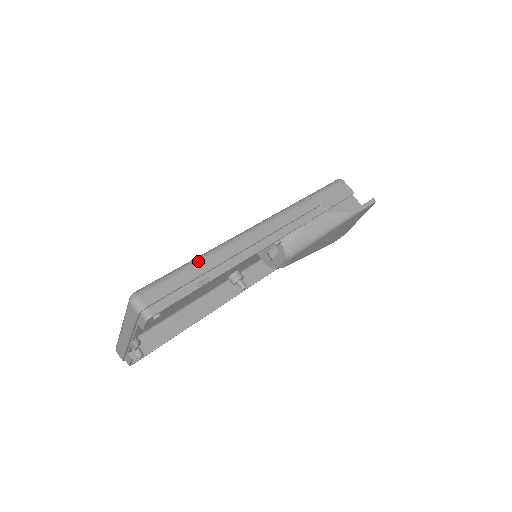
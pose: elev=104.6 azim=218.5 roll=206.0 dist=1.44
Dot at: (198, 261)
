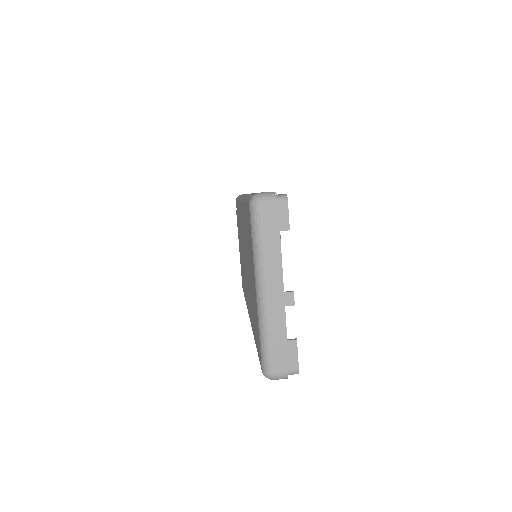
Dot at: occluded
